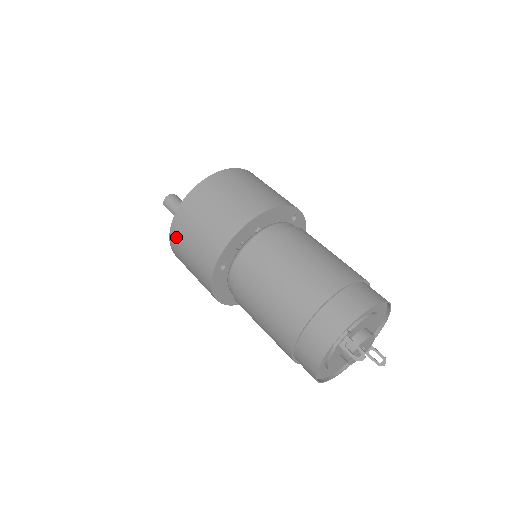
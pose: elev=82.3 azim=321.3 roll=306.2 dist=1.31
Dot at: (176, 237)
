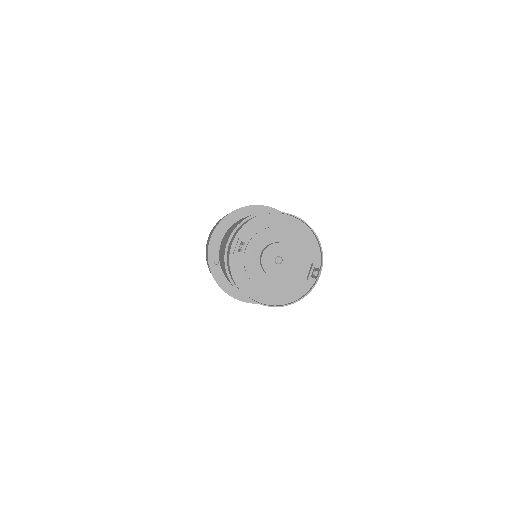
Dot at: occluded
